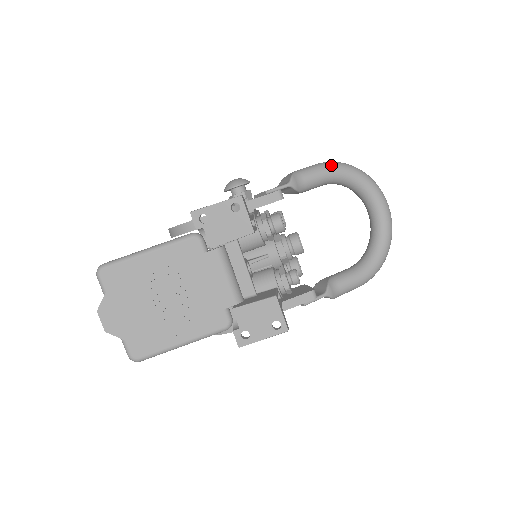
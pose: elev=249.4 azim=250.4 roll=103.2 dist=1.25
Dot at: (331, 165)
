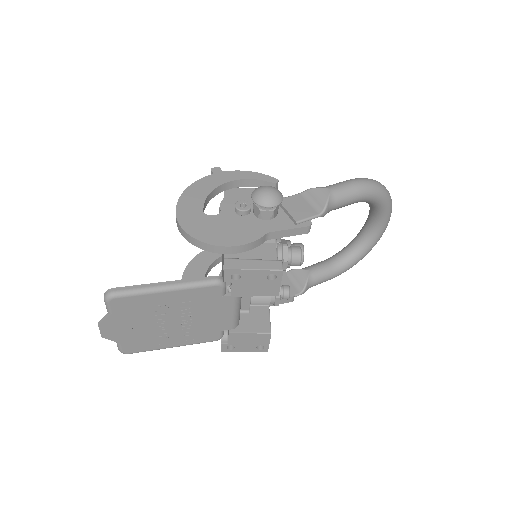
Dot at: (366, 191)
